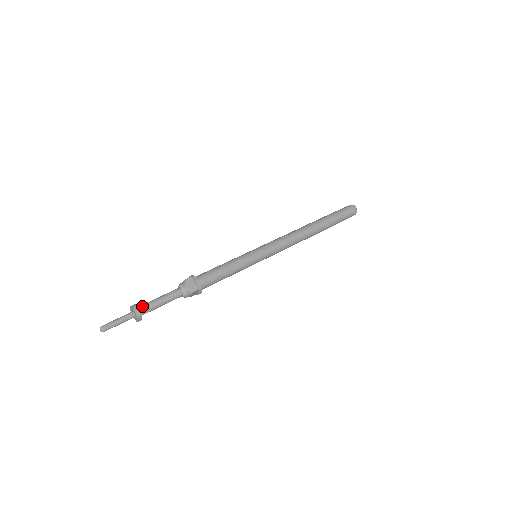
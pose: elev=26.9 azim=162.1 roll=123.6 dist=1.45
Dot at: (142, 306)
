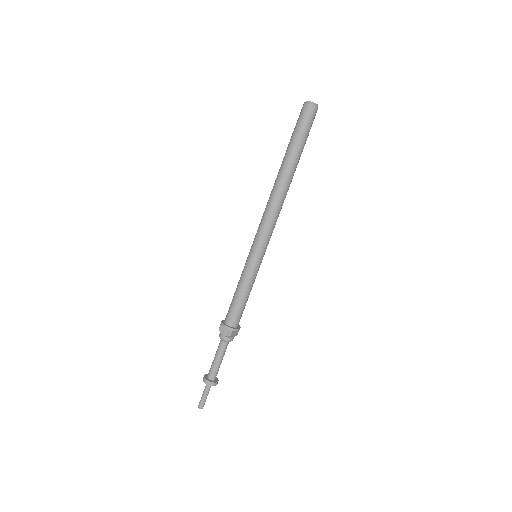
Dot at: (208, 374)
